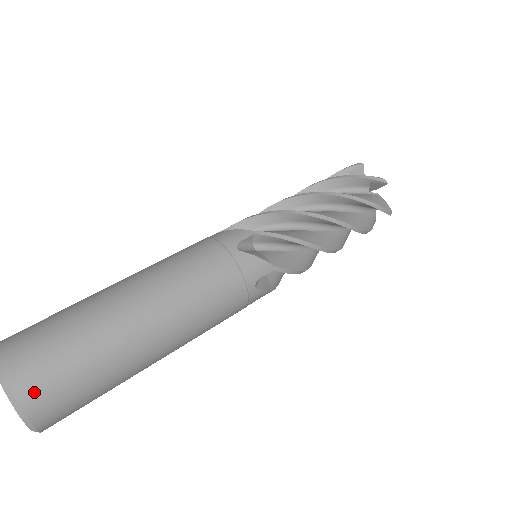
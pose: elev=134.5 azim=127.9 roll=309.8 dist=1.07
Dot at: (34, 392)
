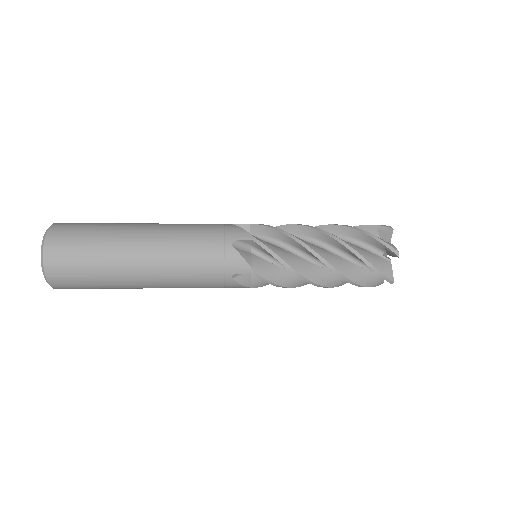
Dot at: (59, 231)
